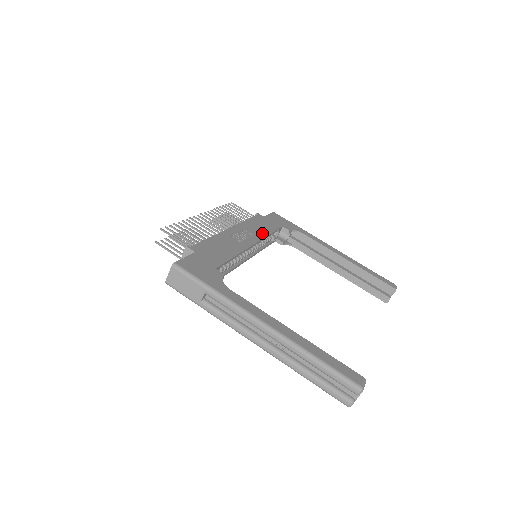
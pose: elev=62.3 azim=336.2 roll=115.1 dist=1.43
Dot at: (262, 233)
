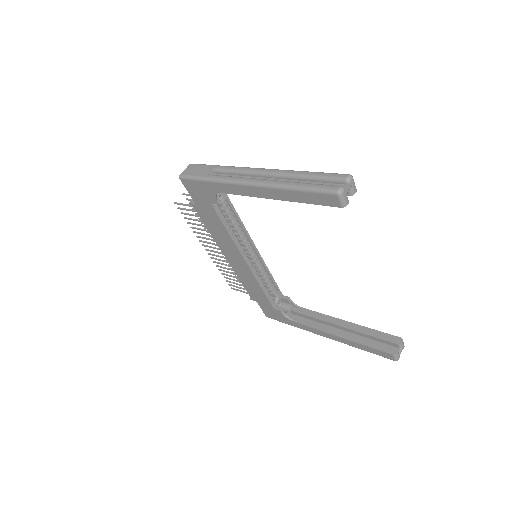
Dot at: occluded
